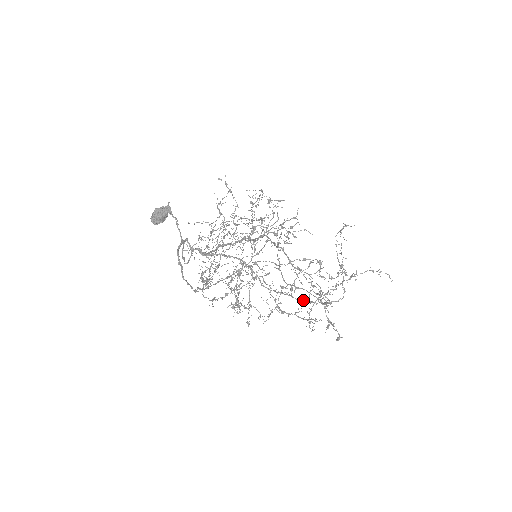
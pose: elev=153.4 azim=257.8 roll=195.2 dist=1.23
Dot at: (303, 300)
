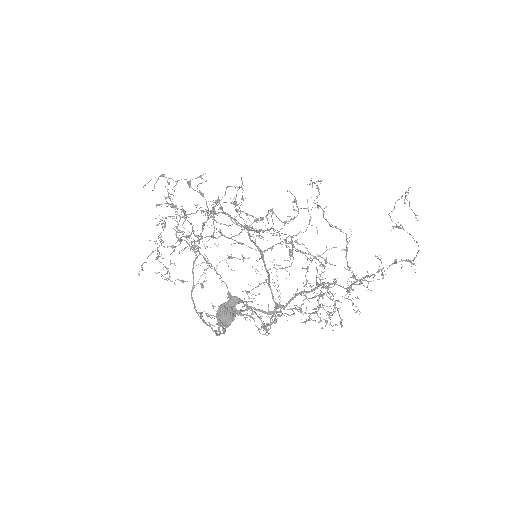
Dot at: occluded
